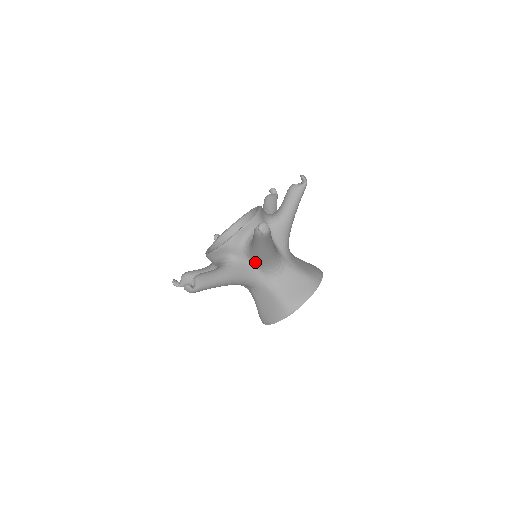
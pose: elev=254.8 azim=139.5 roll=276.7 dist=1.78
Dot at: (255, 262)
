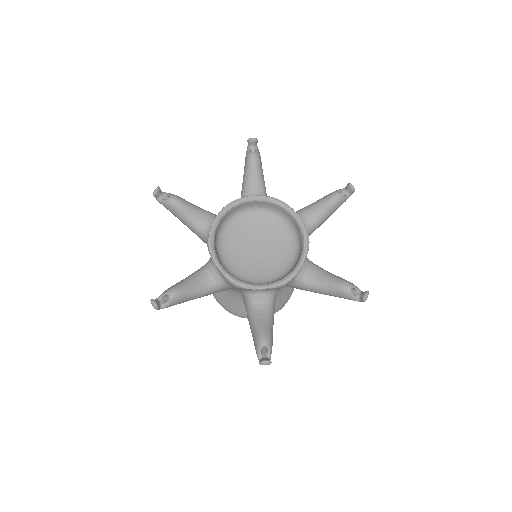
Dot at: (286, 286)
